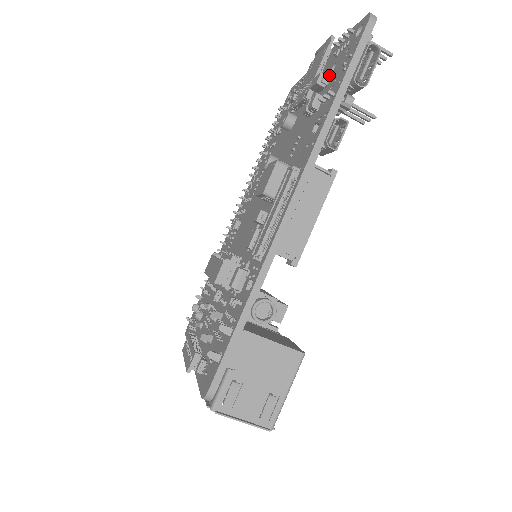
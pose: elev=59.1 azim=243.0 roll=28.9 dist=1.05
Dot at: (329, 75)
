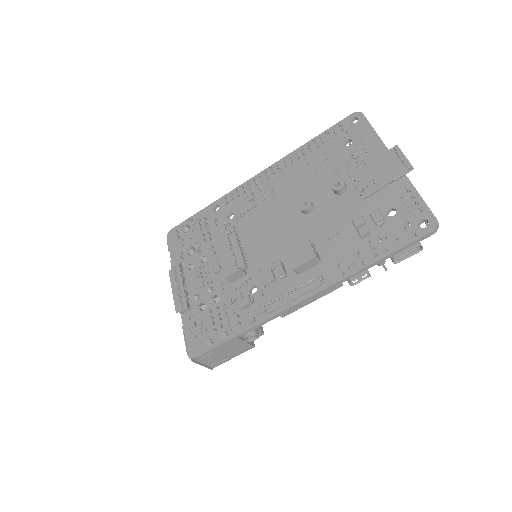
Dot at: (386, 214)
